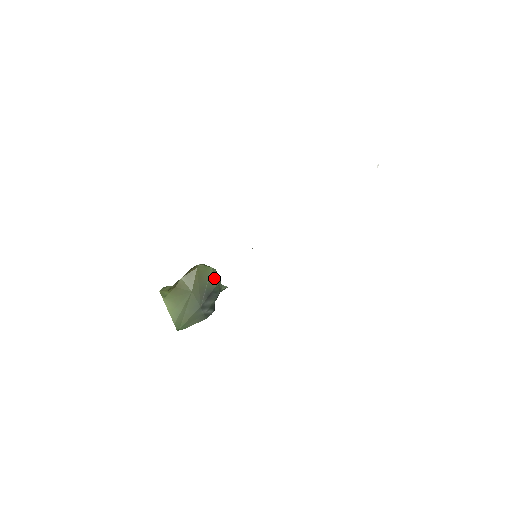
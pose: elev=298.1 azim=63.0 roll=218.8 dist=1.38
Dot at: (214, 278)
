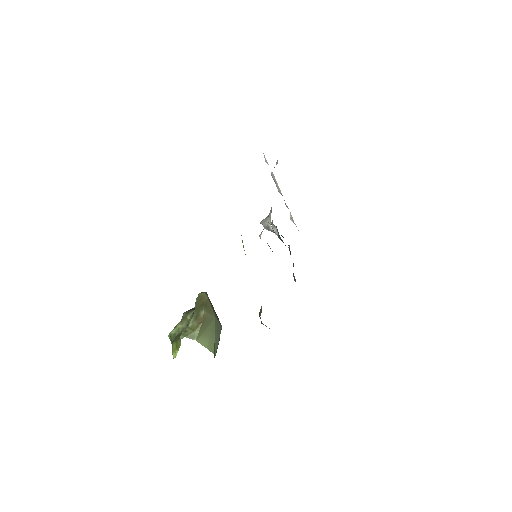
Dot at: occluded
